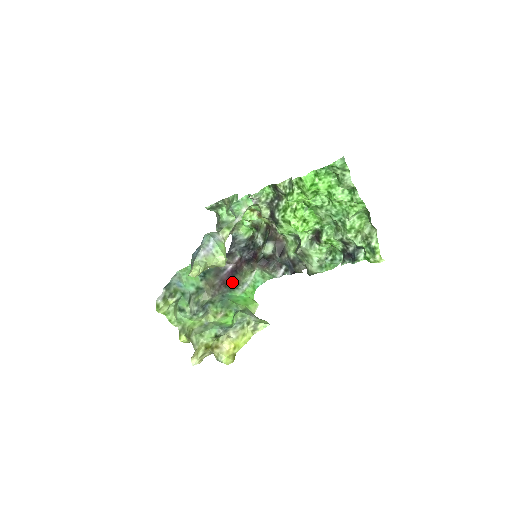
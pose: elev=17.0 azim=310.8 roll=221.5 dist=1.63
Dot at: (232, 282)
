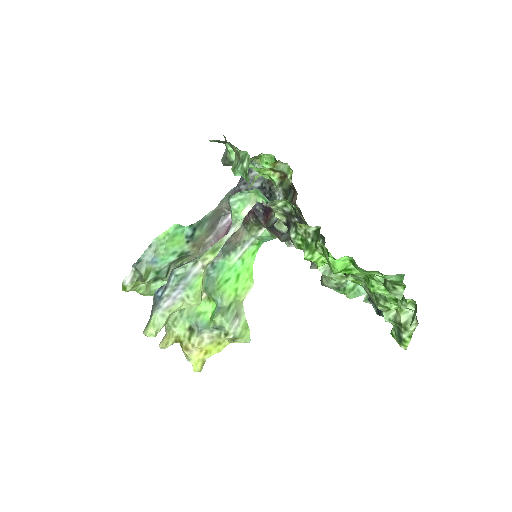
Dot at: (230, 240)
